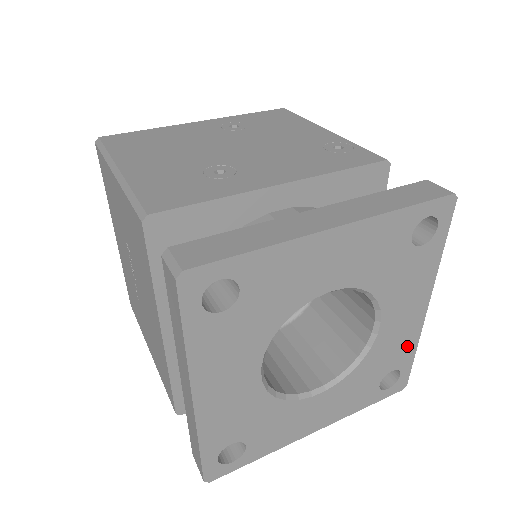
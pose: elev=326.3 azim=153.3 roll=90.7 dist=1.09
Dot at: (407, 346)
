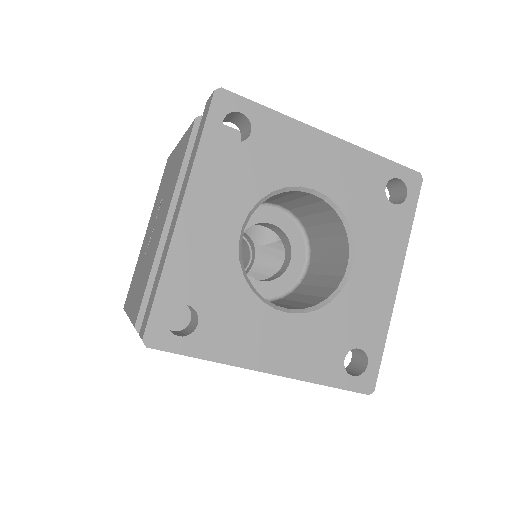
Dot at: (377, 323)
